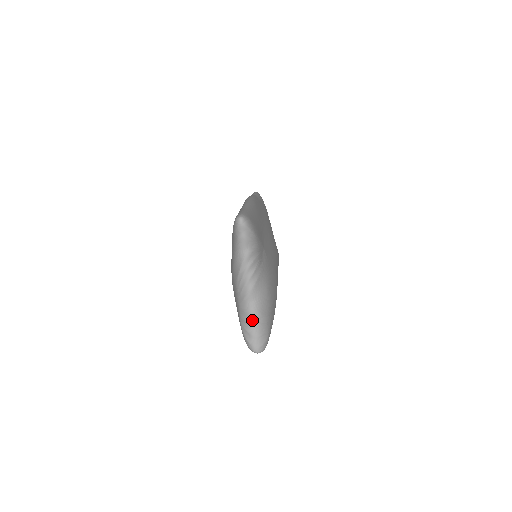
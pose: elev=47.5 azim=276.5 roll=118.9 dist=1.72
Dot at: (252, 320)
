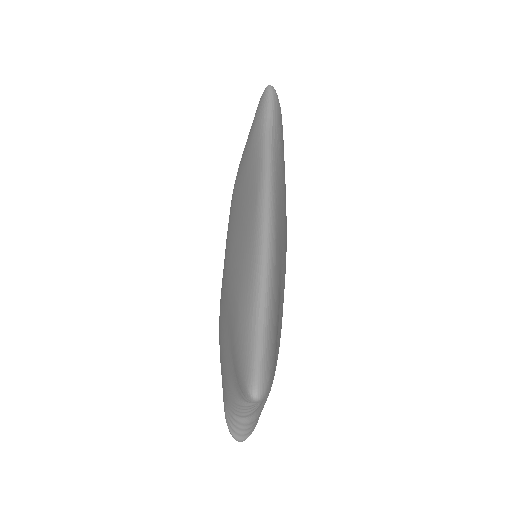
Dot at: (241, 426)
